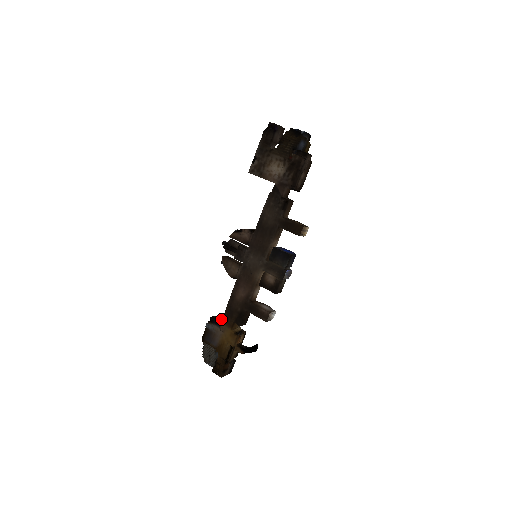
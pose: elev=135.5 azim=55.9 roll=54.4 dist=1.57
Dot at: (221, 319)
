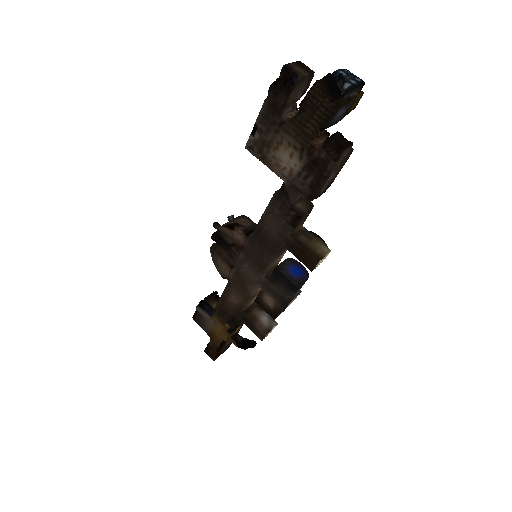
Dot at: (215, 301)
